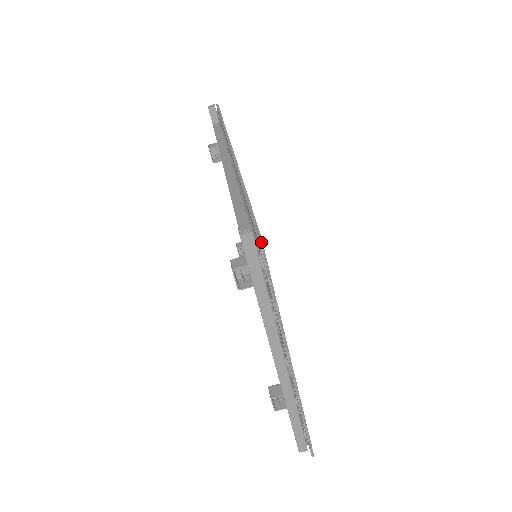
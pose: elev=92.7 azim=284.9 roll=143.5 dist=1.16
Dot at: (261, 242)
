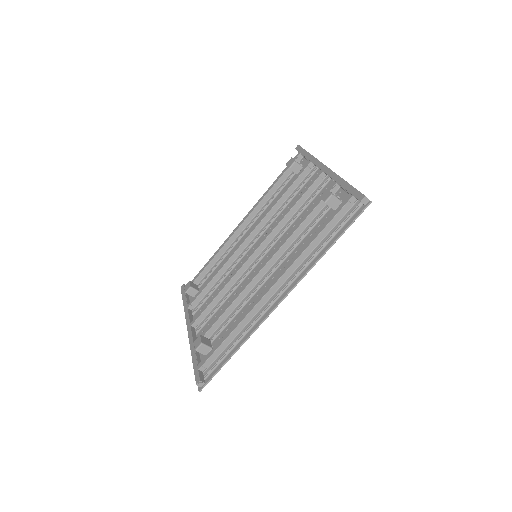
Dot at: (200, 388)
